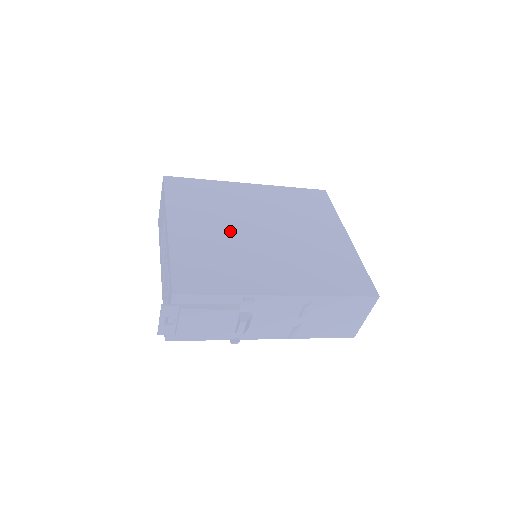
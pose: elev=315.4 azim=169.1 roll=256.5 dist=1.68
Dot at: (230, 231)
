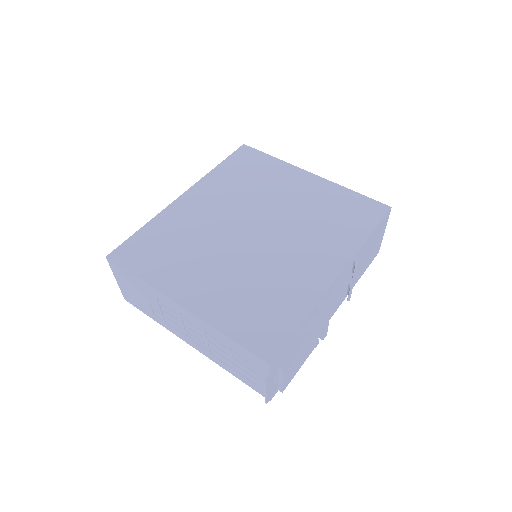
Dot at: (231, 257)
